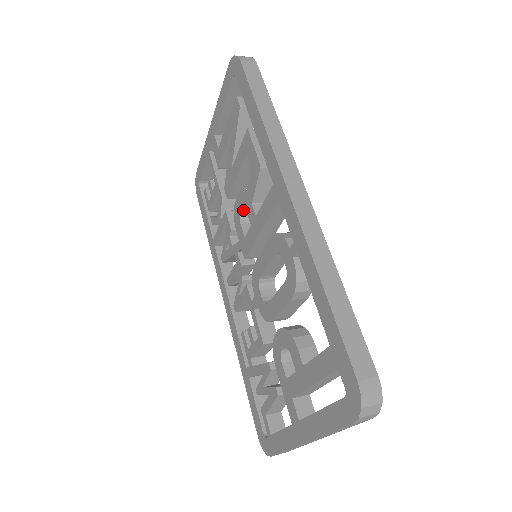
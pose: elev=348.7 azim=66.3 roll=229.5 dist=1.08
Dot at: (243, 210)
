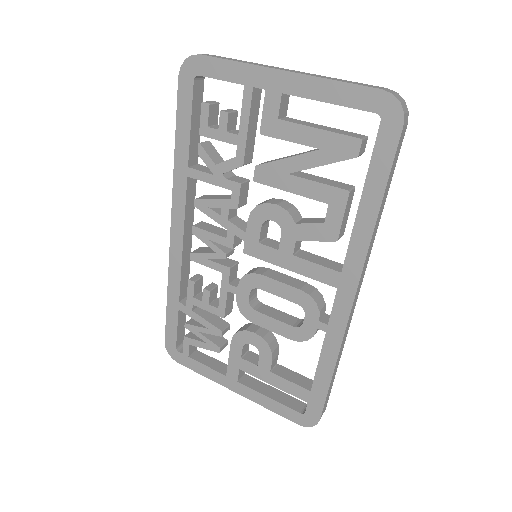
Dot at: (273, 219)
